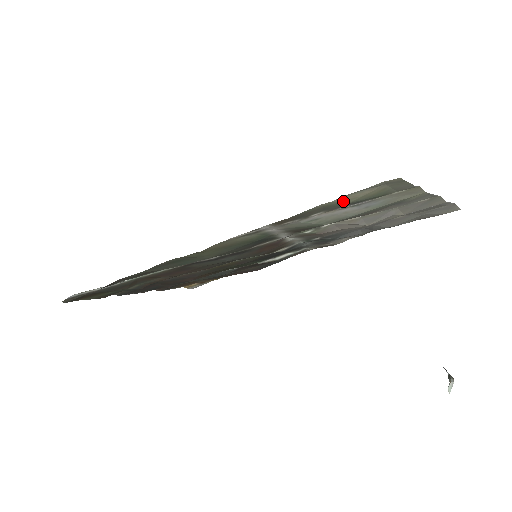
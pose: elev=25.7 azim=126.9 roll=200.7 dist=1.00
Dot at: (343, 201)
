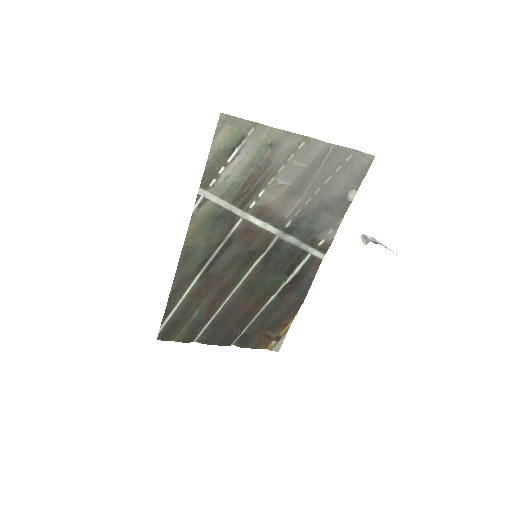
Dot at: (217, 148)
